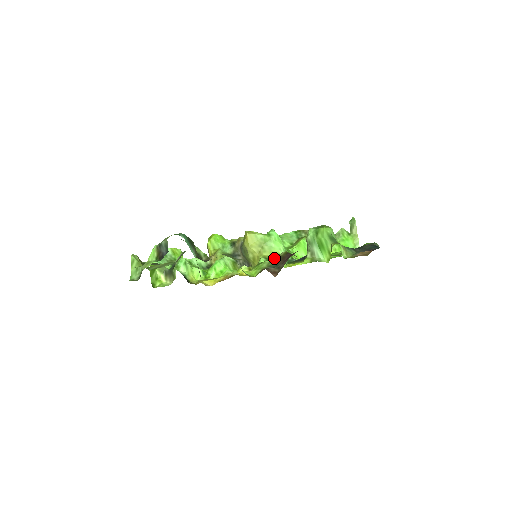
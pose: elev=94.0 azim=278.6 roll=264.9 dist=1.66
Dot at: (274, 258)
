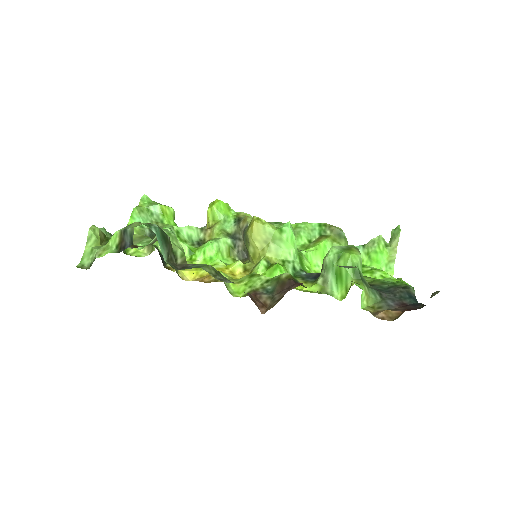
Dot at: (277, 268)
